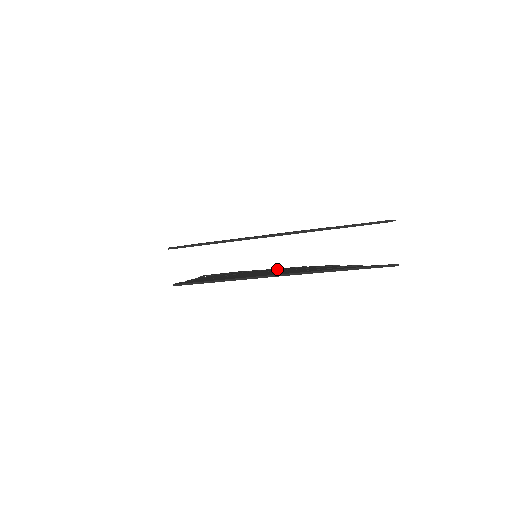
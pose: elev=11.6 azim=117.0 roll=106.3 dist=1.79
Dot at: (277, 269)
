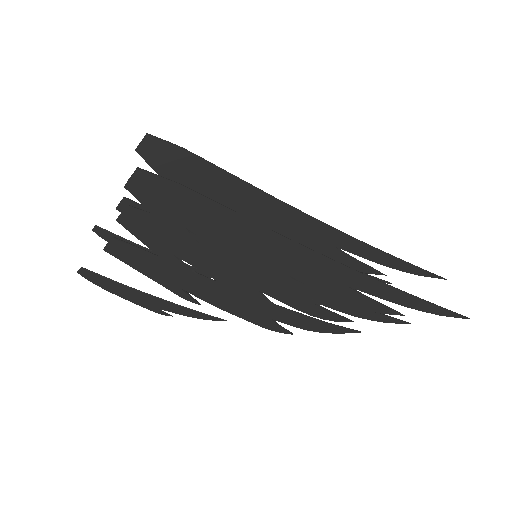
Dot at: (256, 310)
